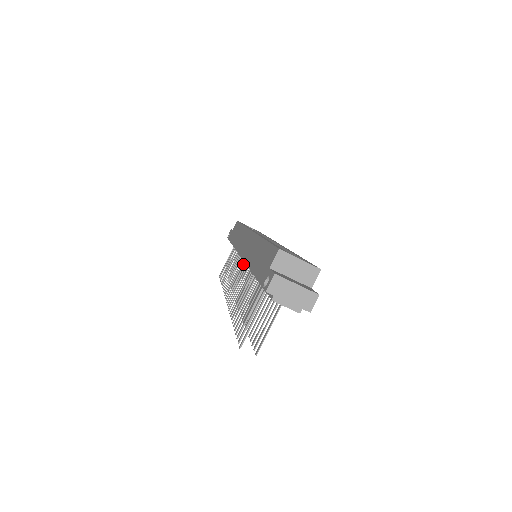
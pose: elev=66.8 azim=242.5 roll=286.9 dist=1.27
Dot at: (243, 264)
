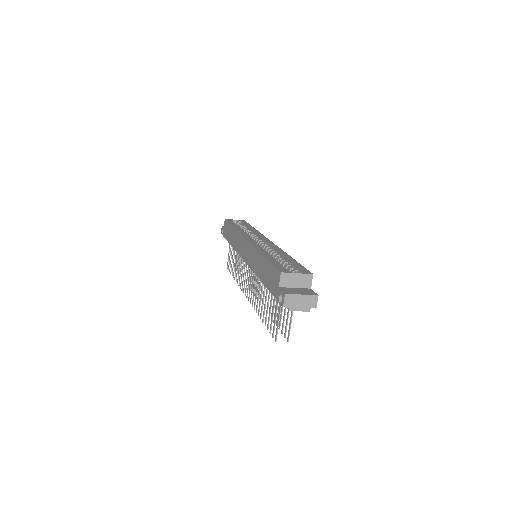
Dot at: occluded
